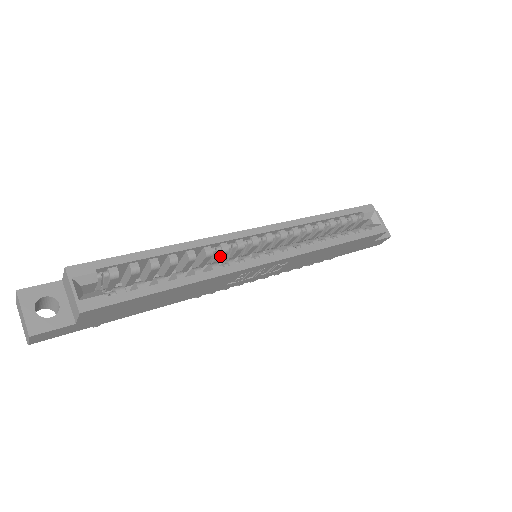
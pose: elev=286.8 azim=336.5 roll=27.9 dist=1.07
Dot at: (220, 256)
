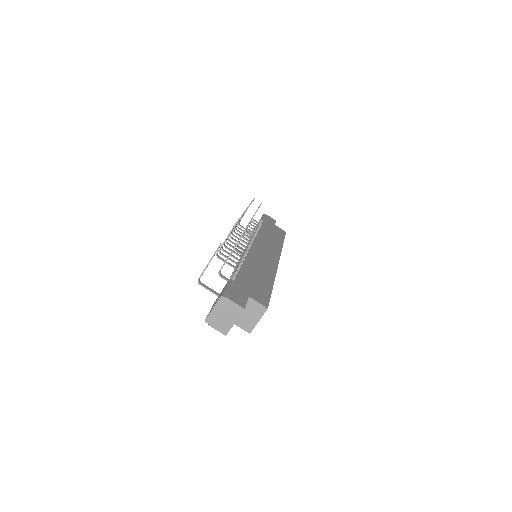
Dot at: occluded
